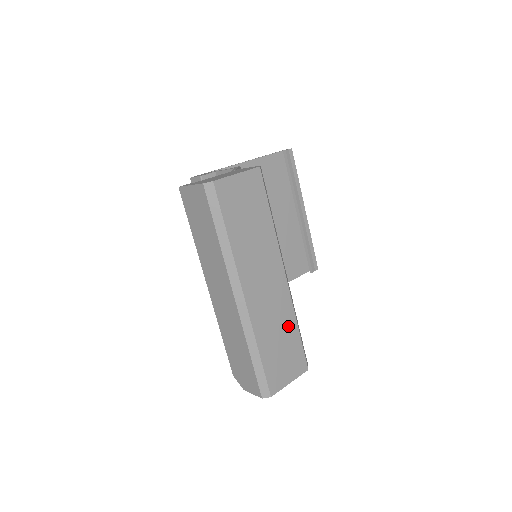
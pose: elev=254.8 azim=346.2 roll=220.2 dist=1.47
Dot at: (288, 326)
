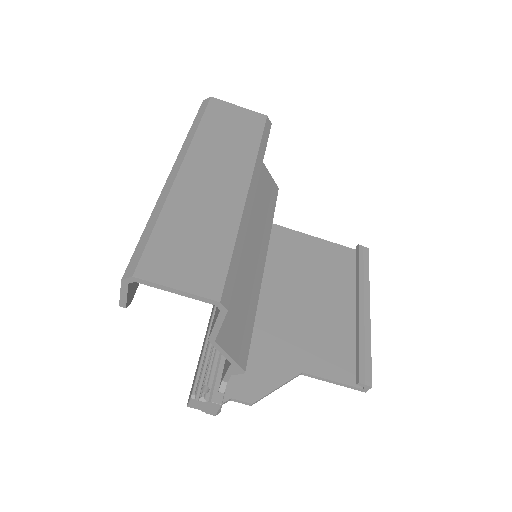
Dot at: (220, 231)
